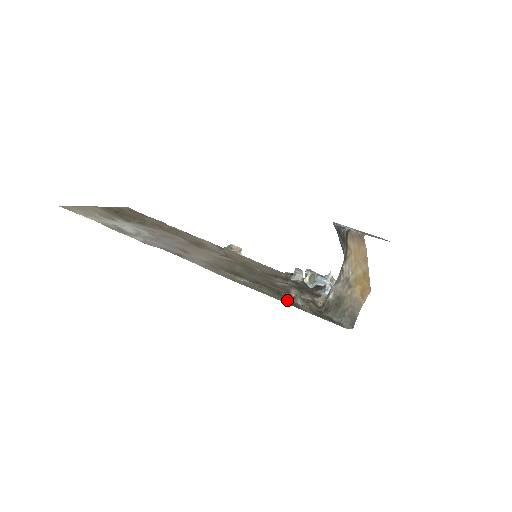
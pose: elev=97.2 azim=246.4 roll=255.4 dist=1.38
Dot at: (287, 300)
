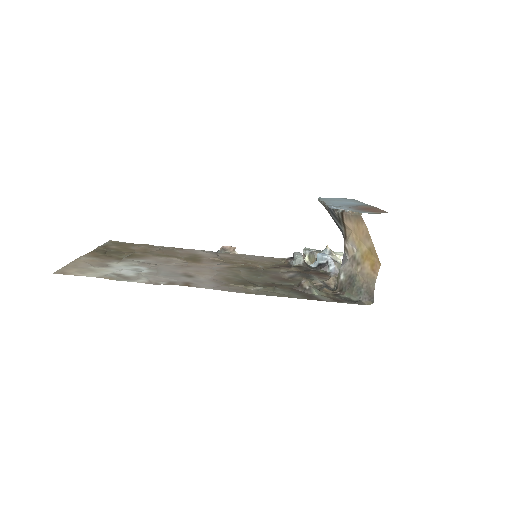
Dot at: (303, 295)
